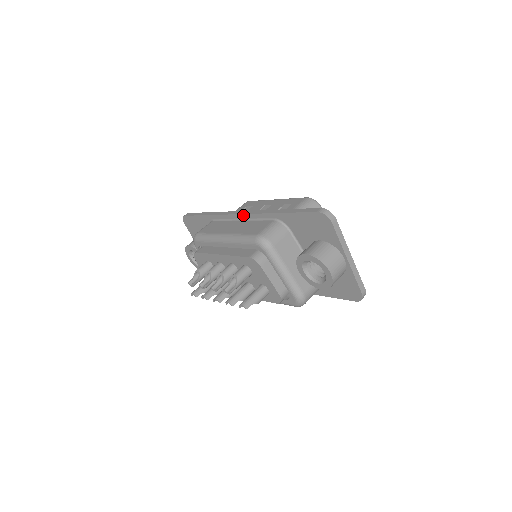
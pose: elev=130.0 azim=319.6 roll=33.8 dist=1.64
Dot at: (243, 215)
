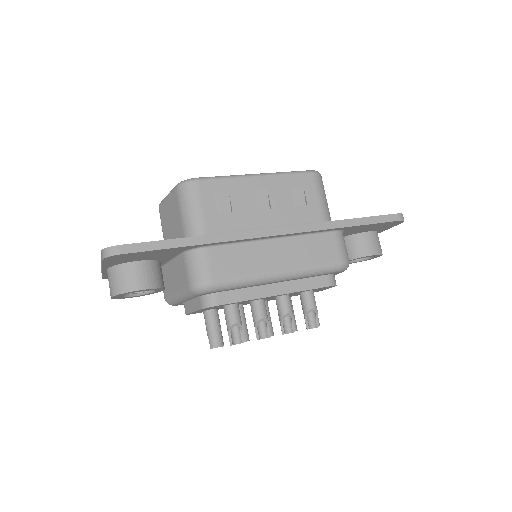
Dot at: (285, 235)
